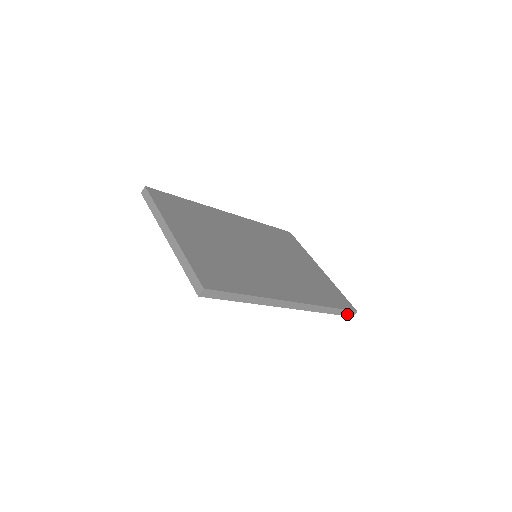
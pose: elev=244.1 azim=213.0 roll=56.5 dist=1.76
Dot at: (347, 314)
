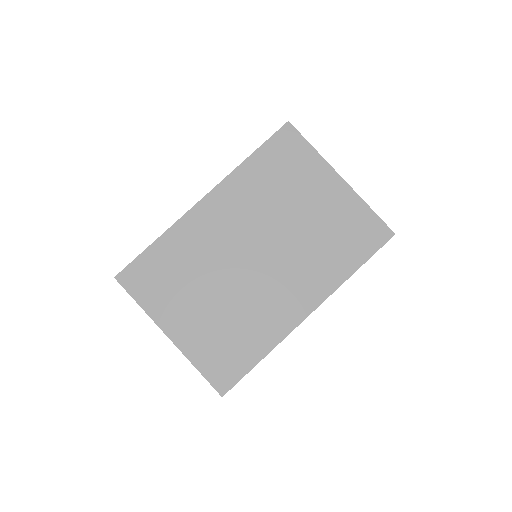
Dot at: occluded
